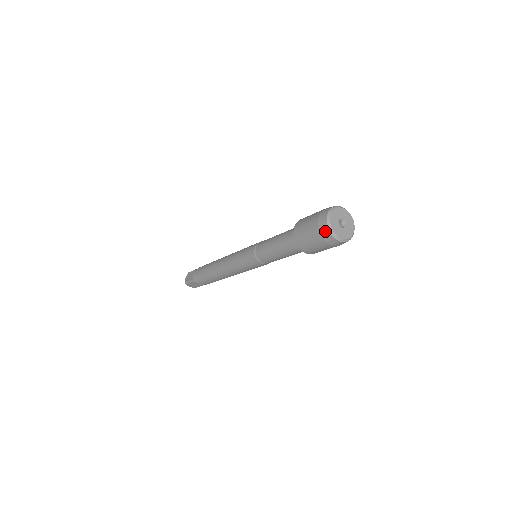
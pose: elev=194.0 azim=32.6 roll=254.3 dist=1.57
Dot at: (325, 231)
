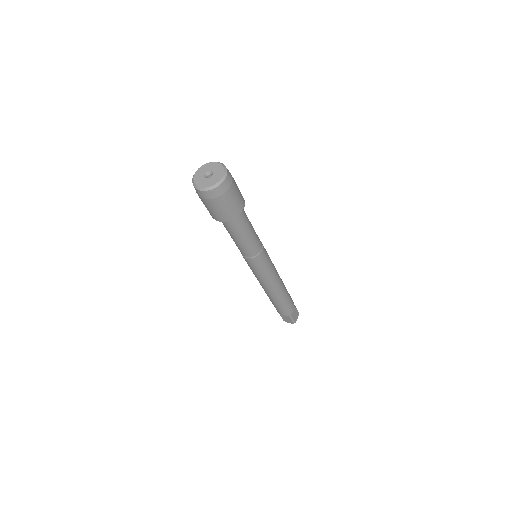
Dot at: occluded
